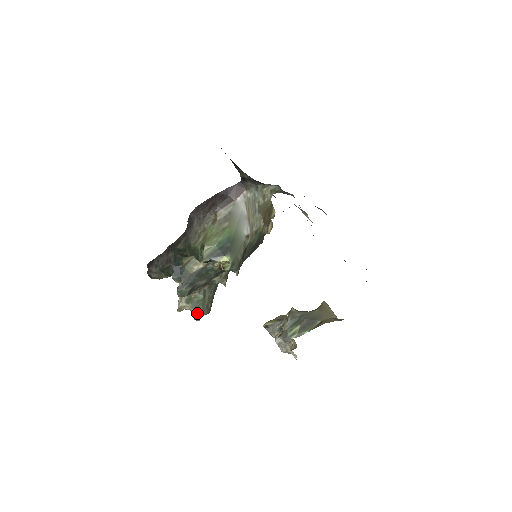
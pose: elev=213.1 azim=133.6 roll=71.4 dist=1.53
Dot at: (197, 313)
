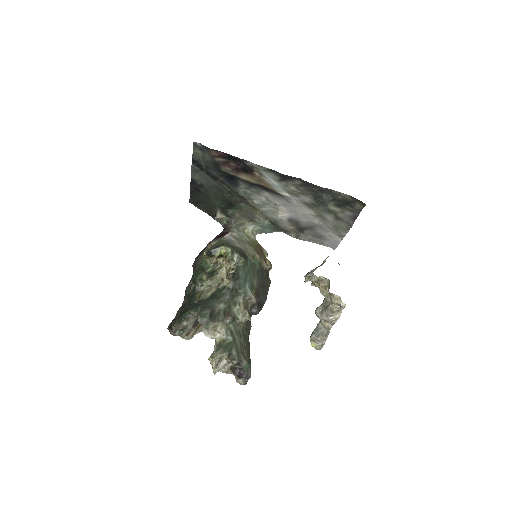
Dot at: (231, 353)
